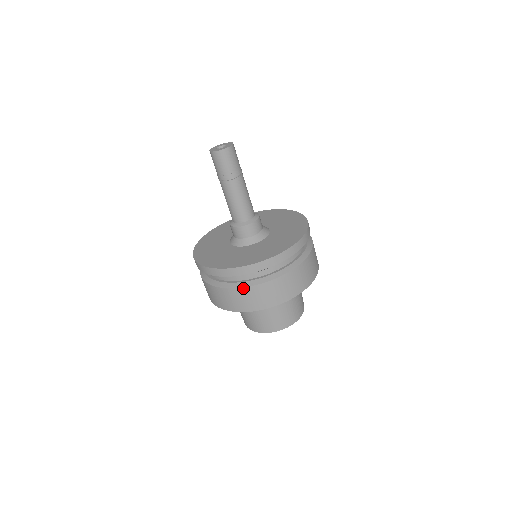
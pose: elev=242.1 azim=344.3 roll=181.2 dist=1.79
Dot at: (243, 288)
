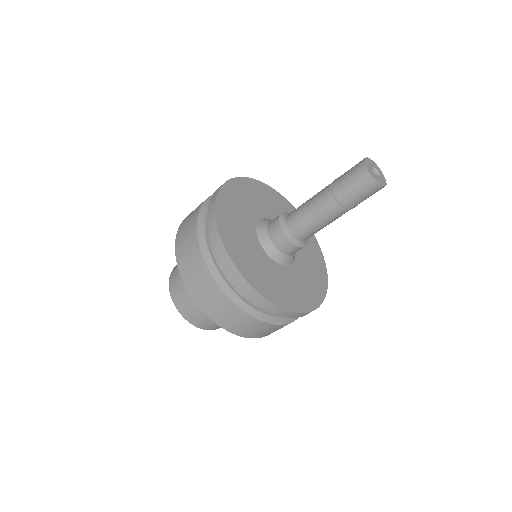
Dot at: (247, 314)
